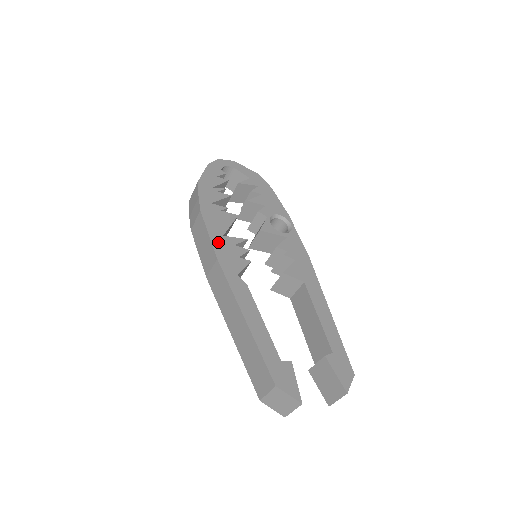
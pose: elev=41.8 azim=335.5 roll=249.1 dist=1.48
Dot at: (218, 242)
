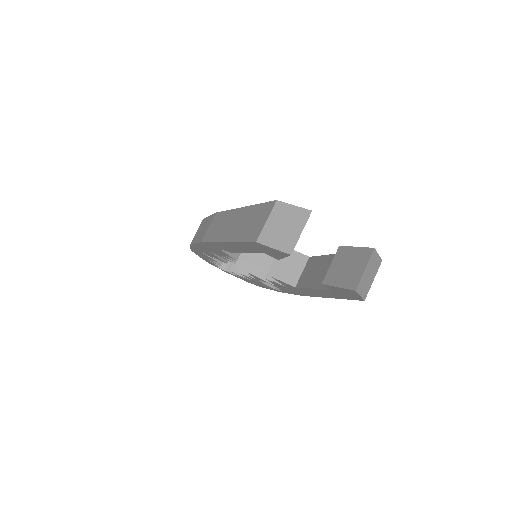
Dot at: occluded
